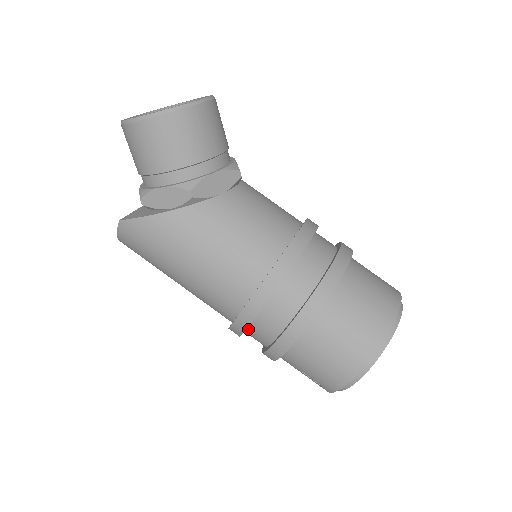
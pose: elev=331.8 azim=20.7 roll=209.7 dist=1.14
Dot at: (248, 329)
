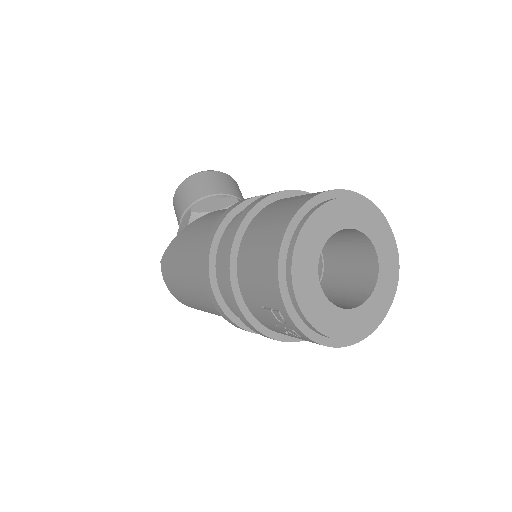
Dot at: (220, 289)
